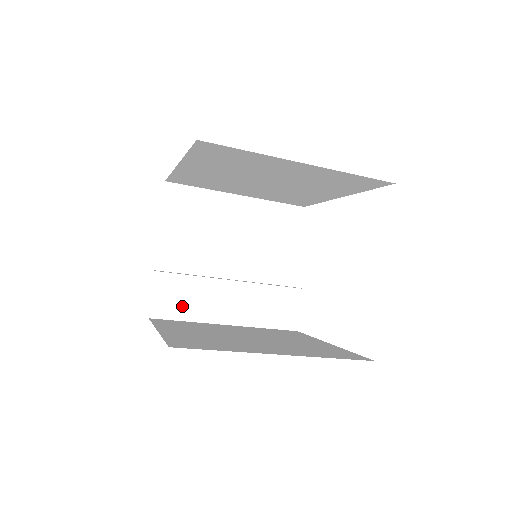
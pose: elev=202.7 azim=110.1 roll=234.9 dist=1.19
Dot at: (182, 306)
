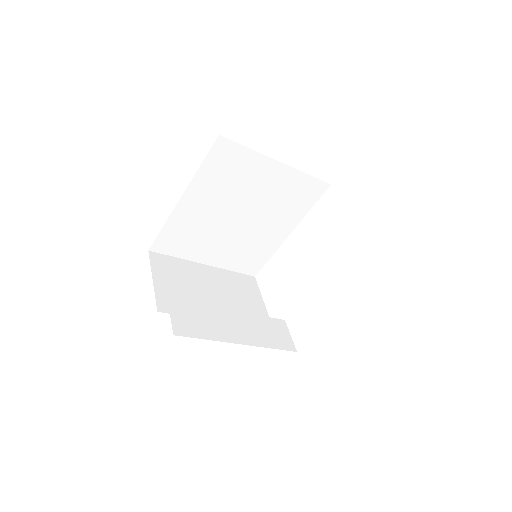
Dot at: (198, 327)
